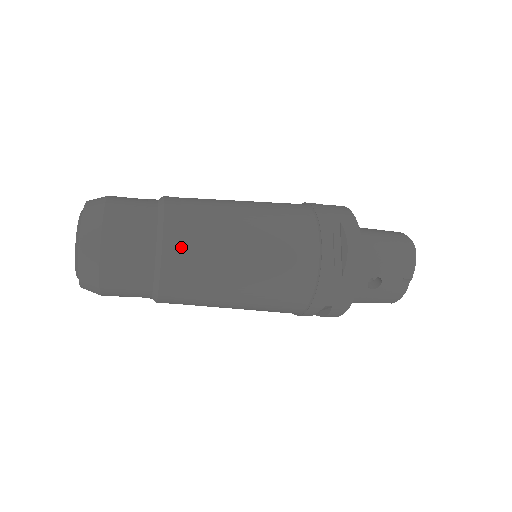
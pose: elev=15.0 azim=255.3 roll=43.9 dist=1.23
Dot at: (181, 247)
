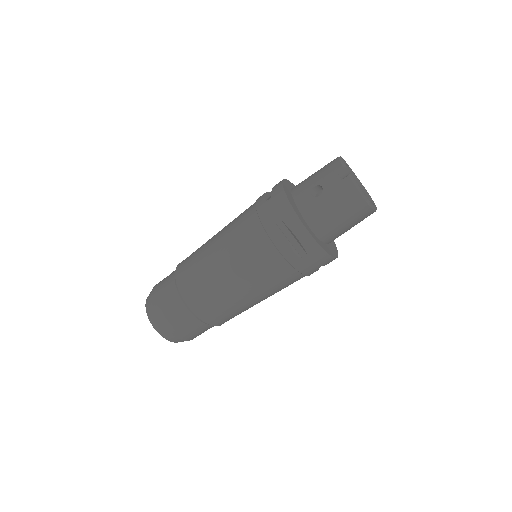
Dot at: (185, 261)
